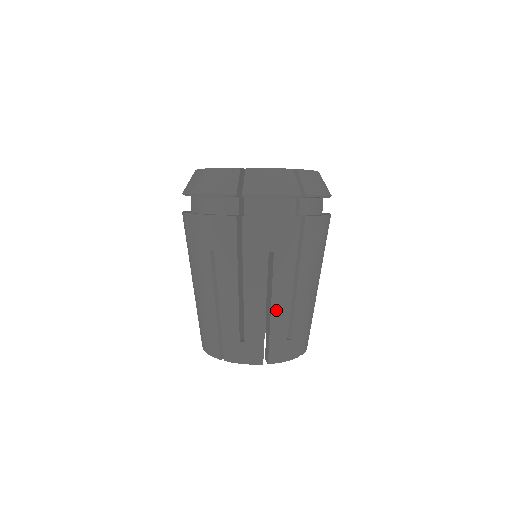
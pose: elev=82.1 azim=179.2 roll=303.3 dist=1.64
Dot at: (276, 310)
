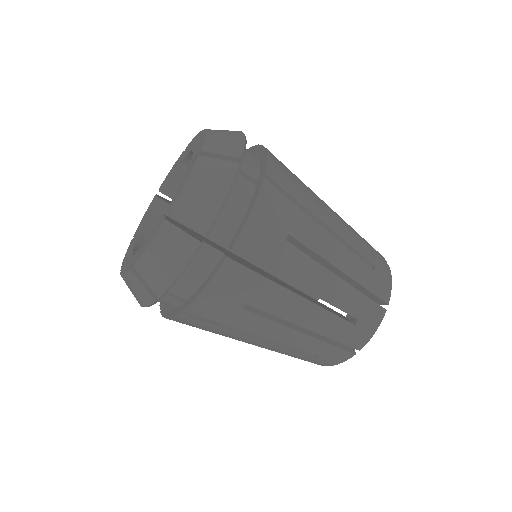
Dot at: (312, 324)
